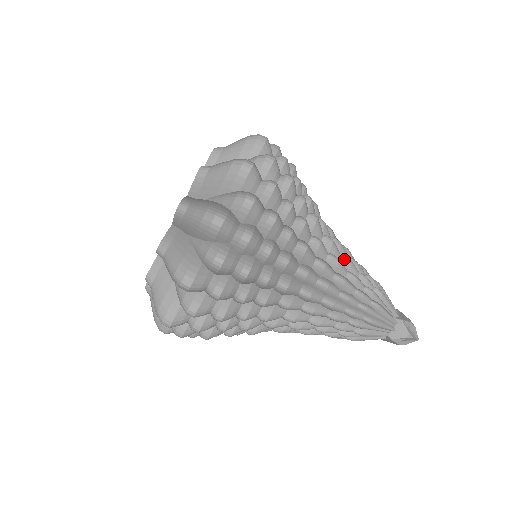
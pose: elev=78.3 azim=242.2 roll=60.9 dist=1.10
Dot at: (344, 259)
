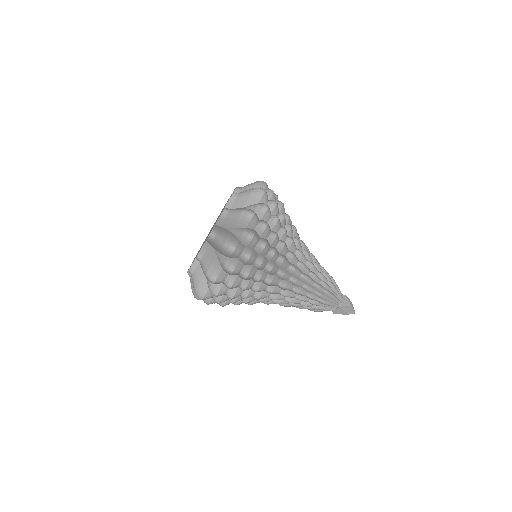
Dot at: (303, 278)
